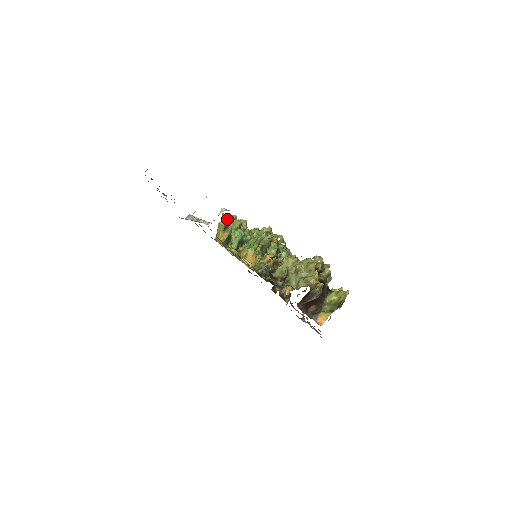
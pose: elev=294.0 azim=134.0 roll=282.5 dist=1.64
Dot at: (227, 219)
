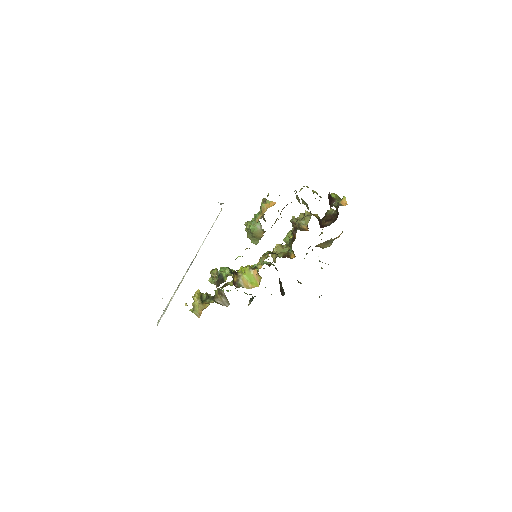
Dot at: (198, 291)
